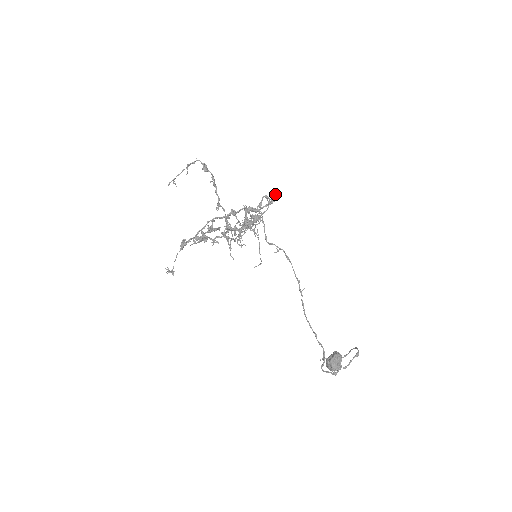
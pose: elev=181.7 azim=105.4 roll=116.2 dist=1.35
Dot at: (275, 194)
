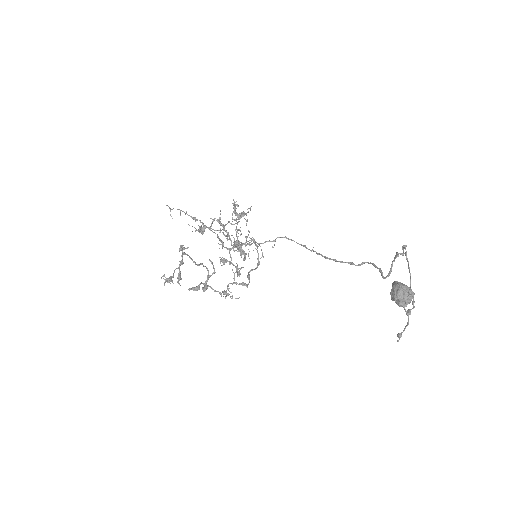
Dot at: (257, 250)
